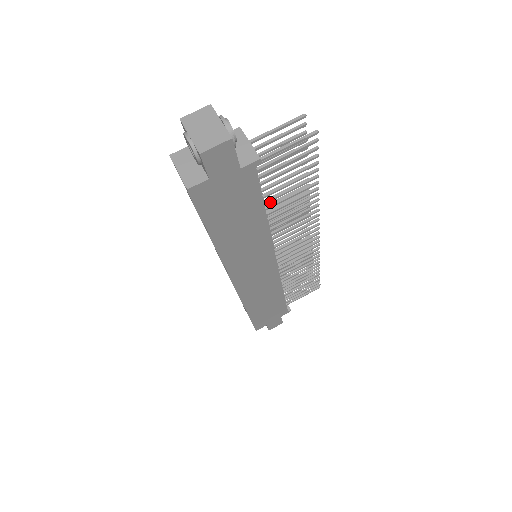
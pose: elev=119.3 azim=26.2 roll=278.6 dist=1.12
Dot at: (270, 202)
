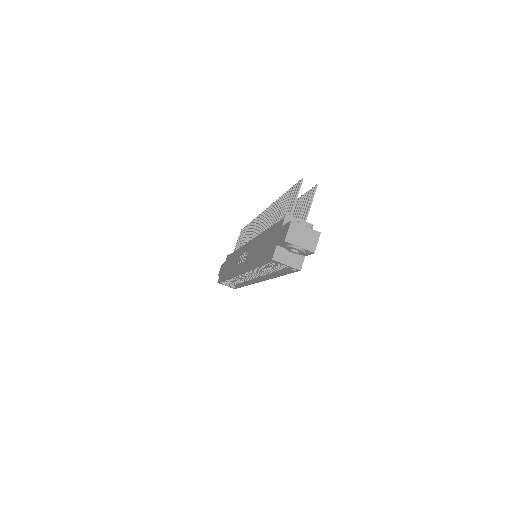
Dot at: (268, 226)
